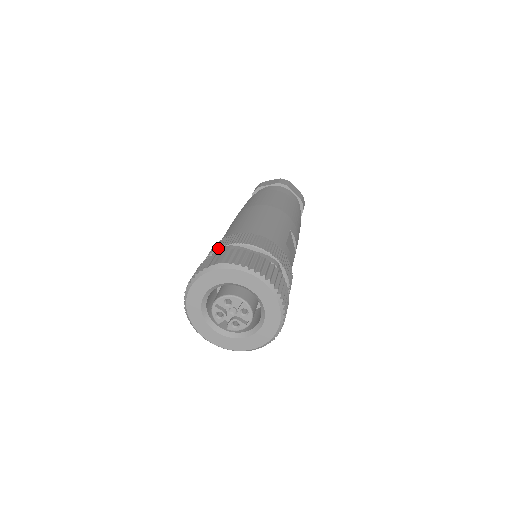
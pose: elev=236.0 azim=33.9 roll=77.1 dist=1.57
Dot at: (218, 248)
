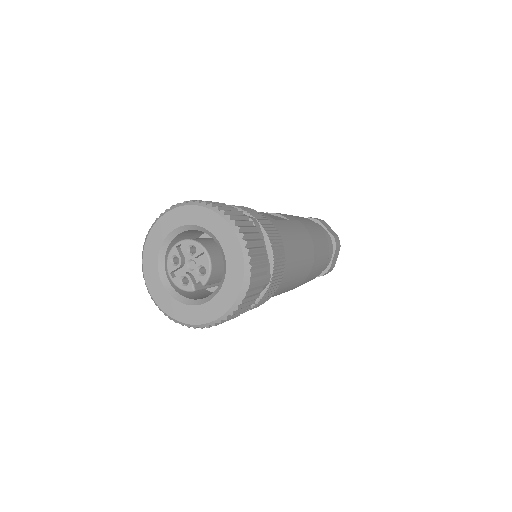
Dot at: occluded
